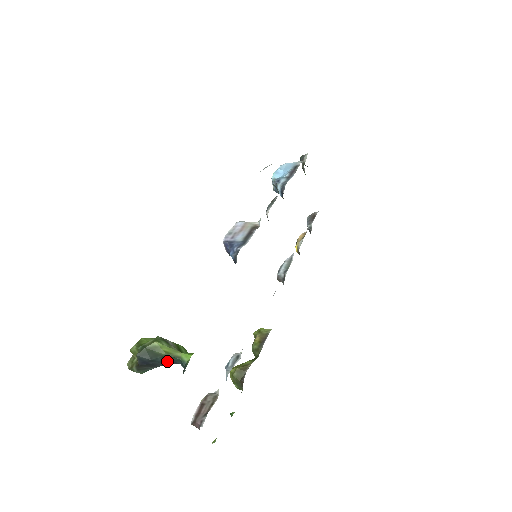
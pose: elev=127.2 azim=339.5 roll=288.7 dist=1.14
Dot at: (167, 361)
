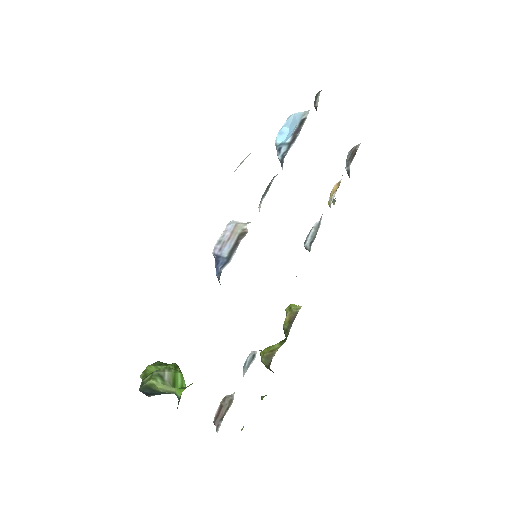
Dot at: occluded
